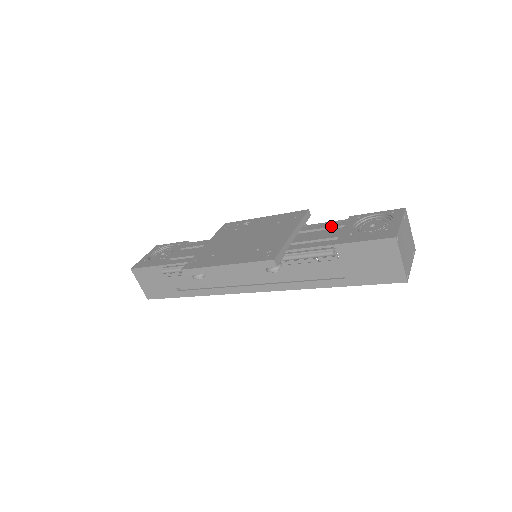
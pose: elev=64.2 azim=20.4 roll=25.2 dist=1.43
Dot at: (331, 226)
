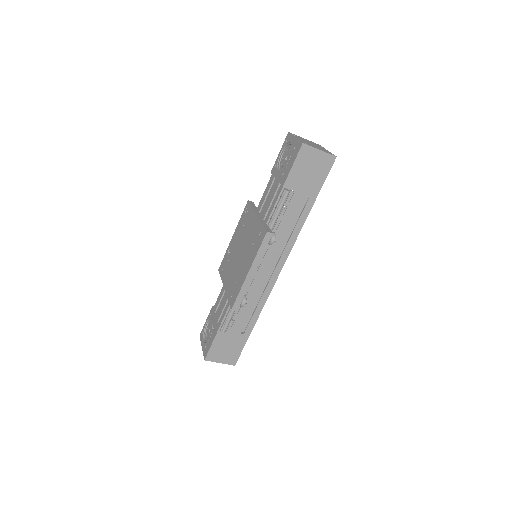
Dot at: (269, 187)
